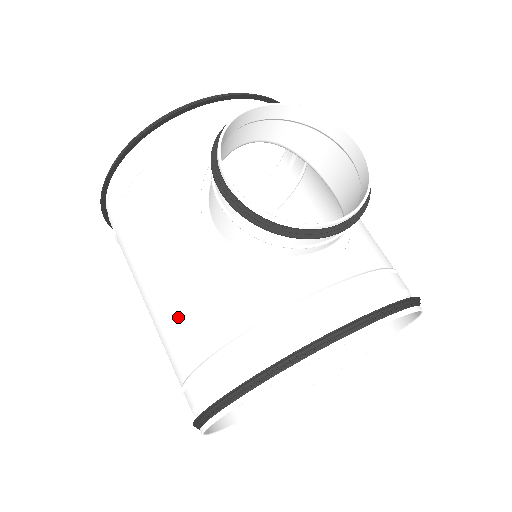
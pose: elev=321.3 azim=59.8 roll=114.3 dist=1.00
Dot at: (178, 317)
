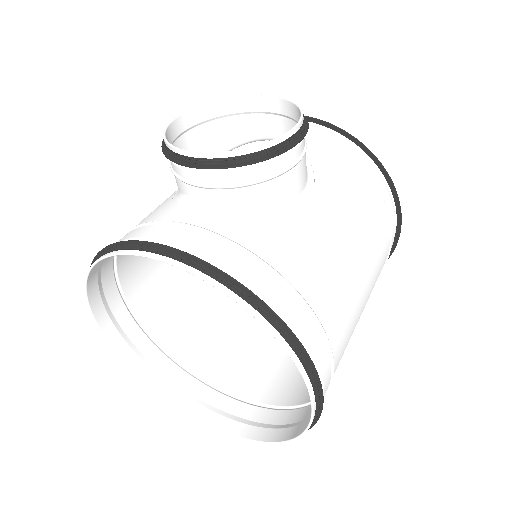
Dot at: occluded
